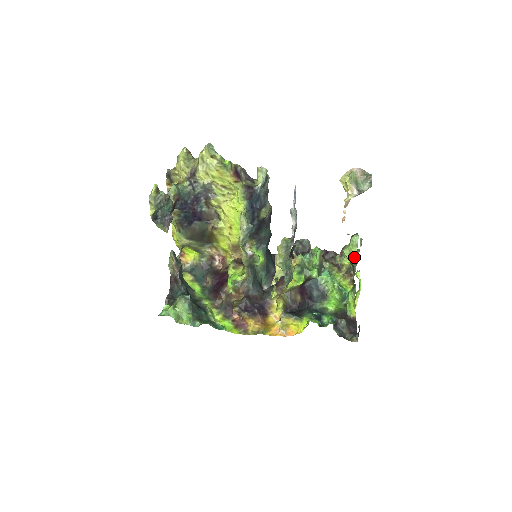
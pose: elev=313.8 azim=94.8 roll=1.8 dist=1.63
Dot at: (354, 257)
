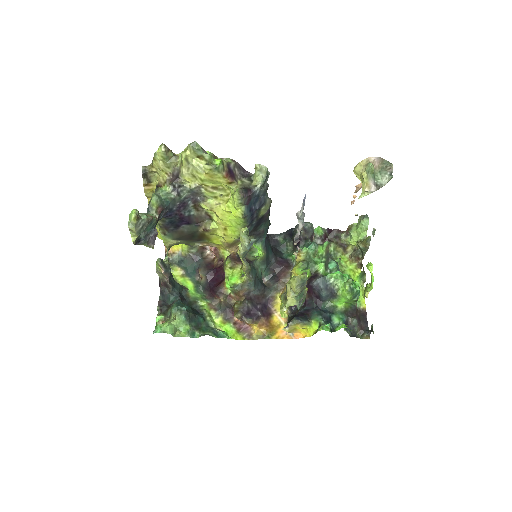
Dot at: (364, 244)
